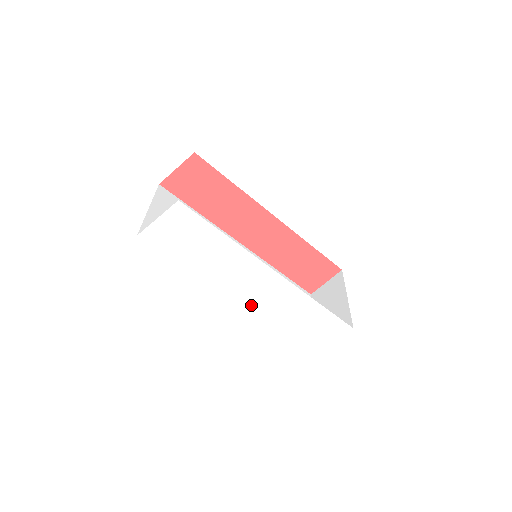
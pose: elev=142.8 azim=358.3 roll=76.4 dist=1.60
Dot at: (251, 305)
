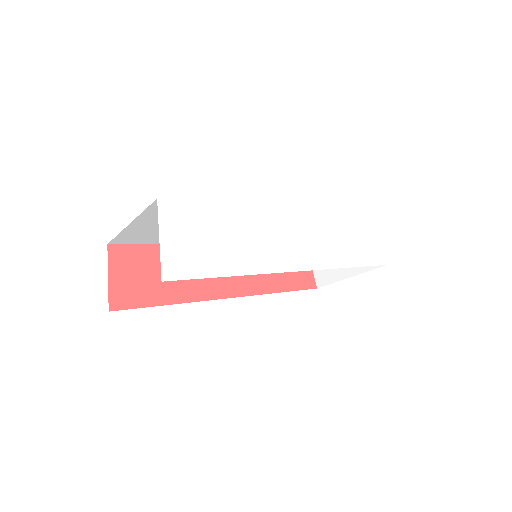
Dot at: (311, 264)
